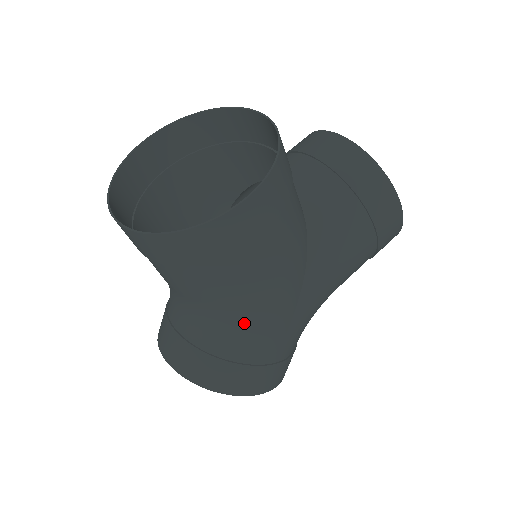
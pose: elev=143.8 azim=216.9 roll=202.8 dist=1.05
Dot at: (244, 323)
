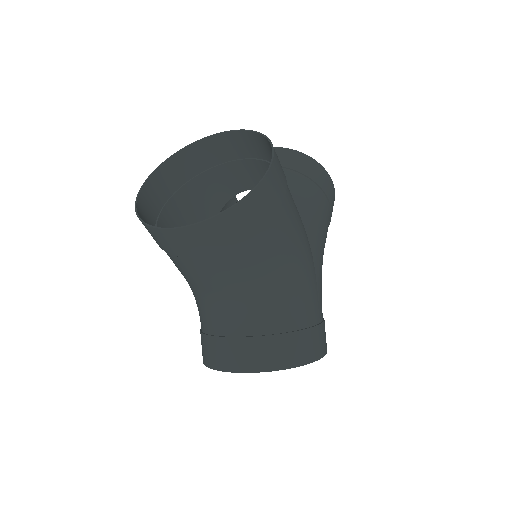
Dot at: (292, 287)
